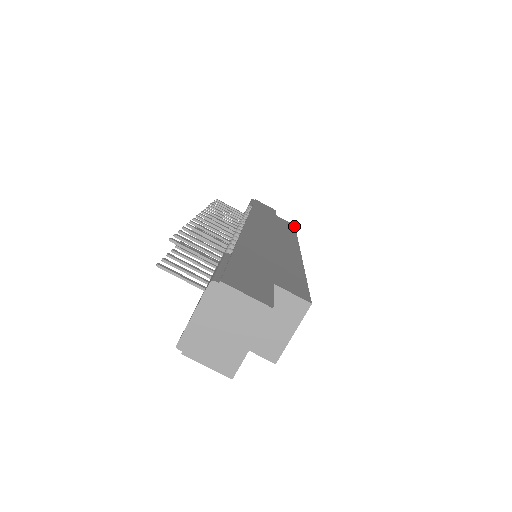
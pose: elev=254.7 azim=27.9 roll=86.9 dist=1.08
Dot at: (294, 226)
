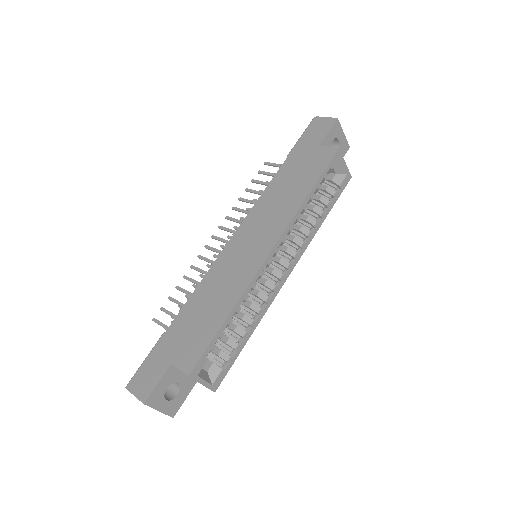
Dot at: (333, 155)
